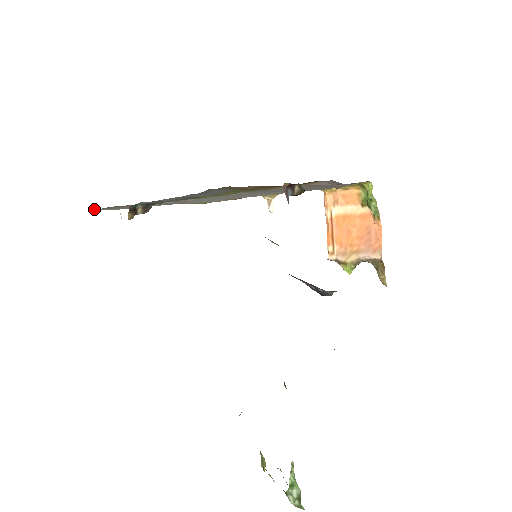
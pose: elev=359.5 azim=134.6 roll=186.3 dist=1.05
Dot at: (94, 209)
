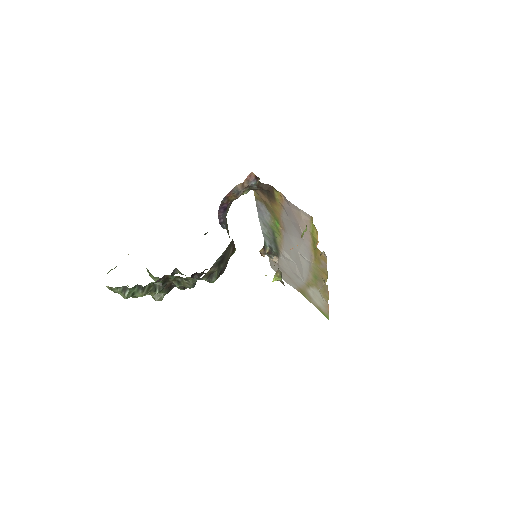
Dot at: (272, 268)
